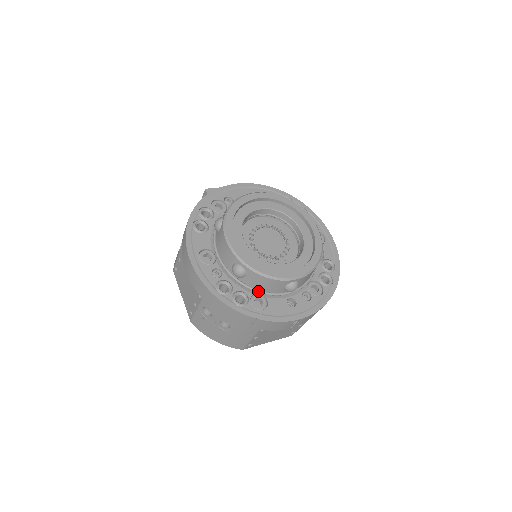
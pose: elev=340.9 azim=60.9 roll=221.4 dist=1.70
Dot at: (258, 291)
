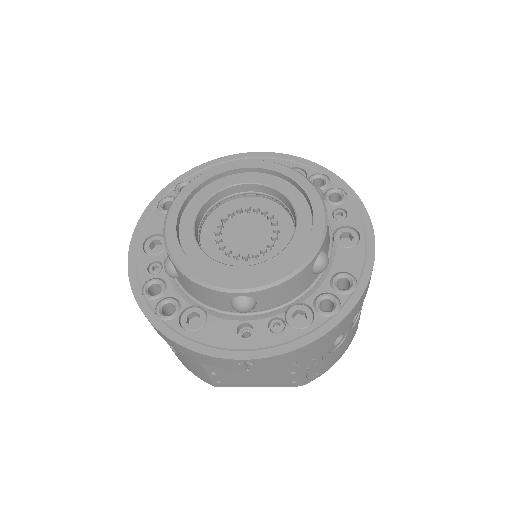
Dot at: (198, 302)
